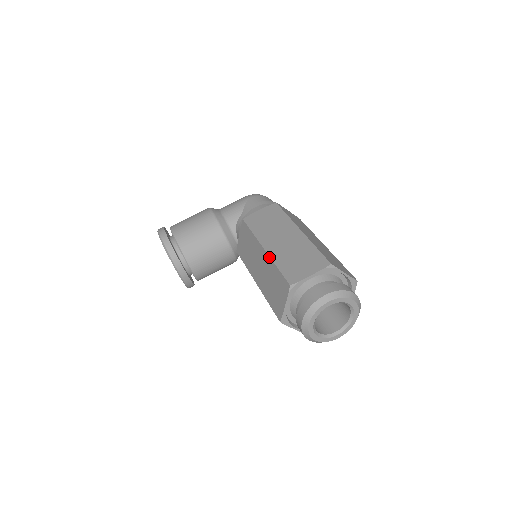
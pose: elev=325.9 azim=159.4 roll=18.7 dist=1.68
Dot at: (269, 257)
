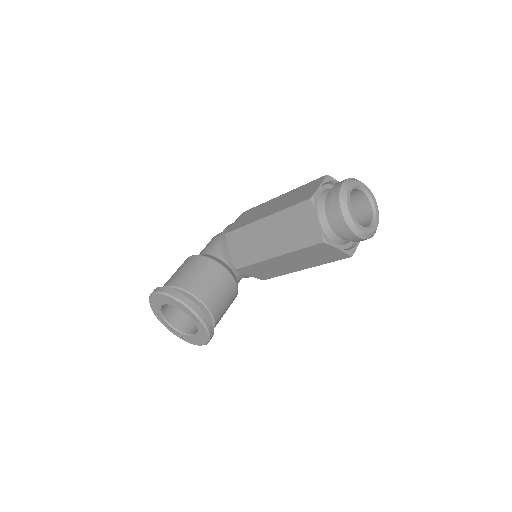
Dot at: (274, 214)
